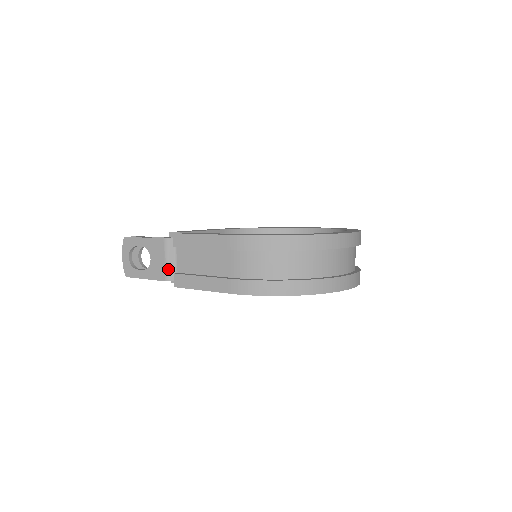
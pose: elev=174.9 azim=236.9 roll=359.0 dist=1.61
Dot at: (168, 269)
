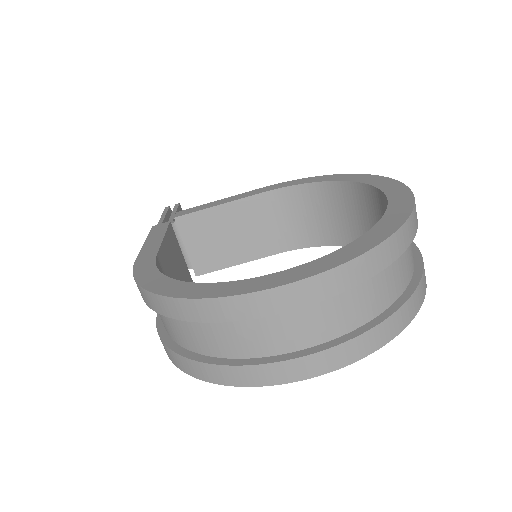
Dot at: occluded
